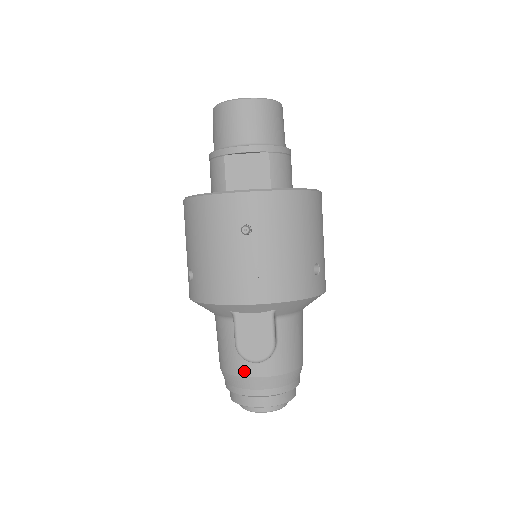
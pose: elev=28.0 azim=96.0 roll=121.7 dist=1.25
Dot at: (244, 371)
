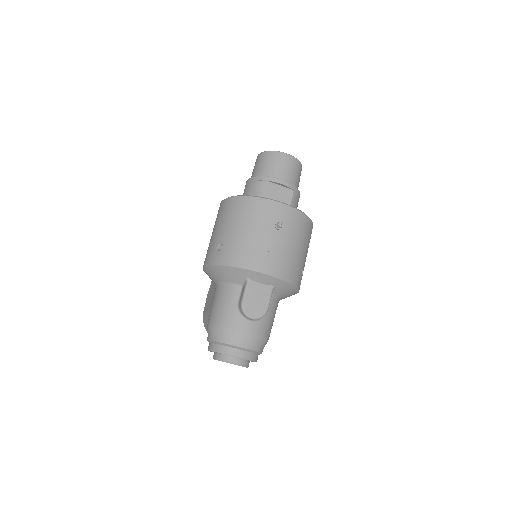
Dot at: (238, 325)
